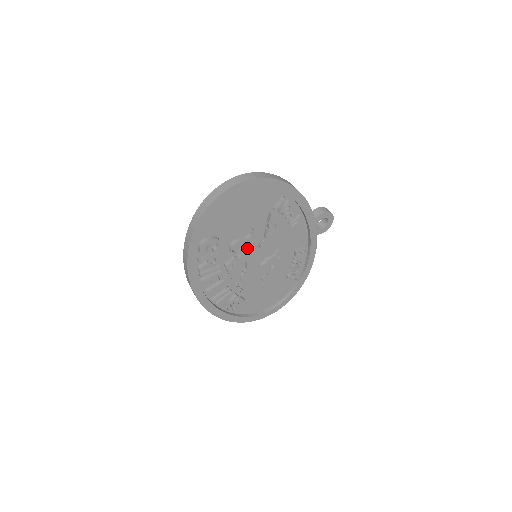
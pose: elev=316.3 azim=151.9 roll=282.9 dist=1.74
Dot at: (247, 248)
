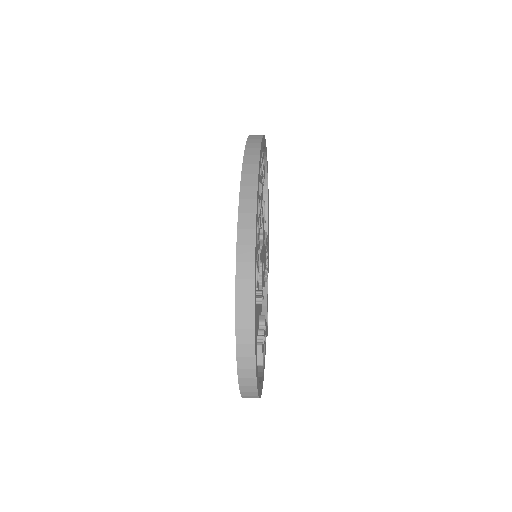
Dot at: occluded
